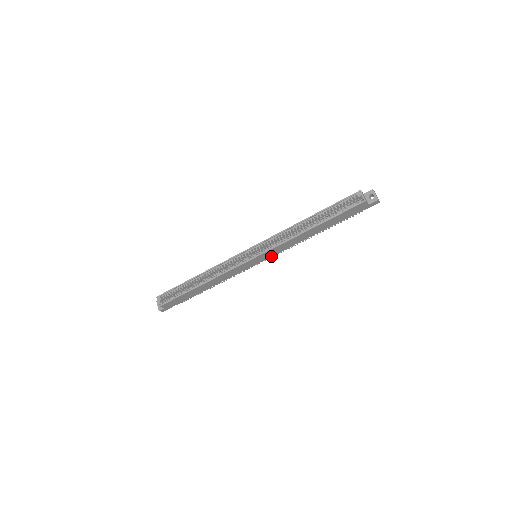
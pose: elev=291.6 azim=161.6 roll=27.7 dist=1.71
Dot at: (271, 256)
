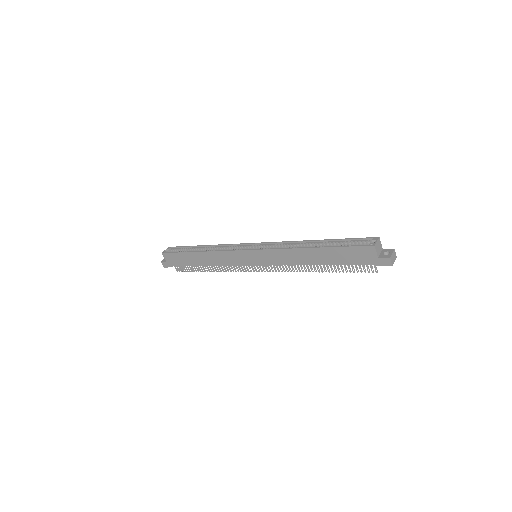
Dot at: (267, 265)
